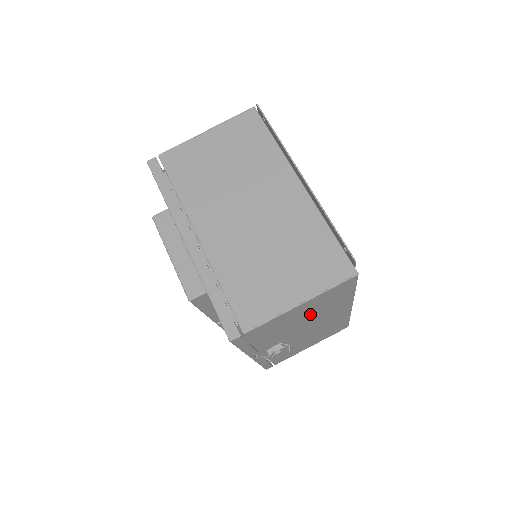
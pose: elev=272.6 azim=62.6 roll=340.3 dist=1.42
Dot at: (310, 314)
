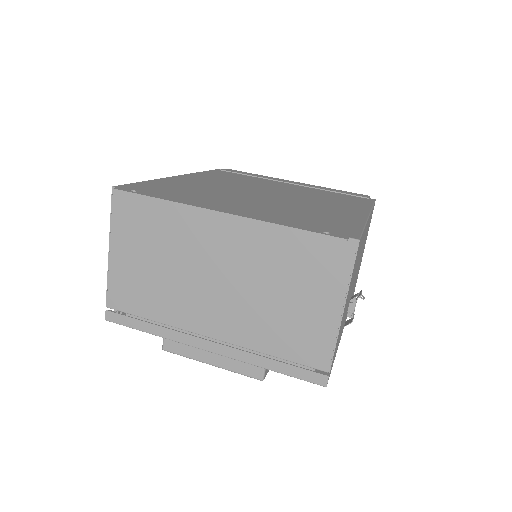
Dot at: (352, 282)
